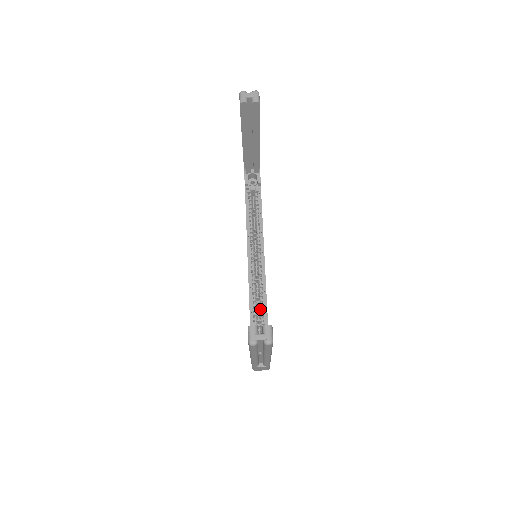
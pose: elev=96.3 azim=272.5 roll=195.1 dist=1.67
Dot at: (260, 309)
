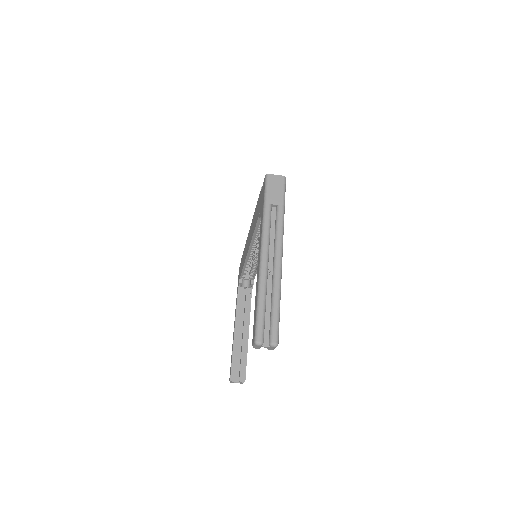
Dot at: (251, 269)
